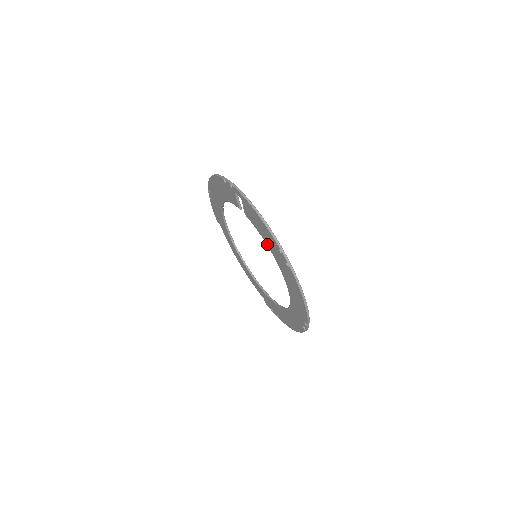
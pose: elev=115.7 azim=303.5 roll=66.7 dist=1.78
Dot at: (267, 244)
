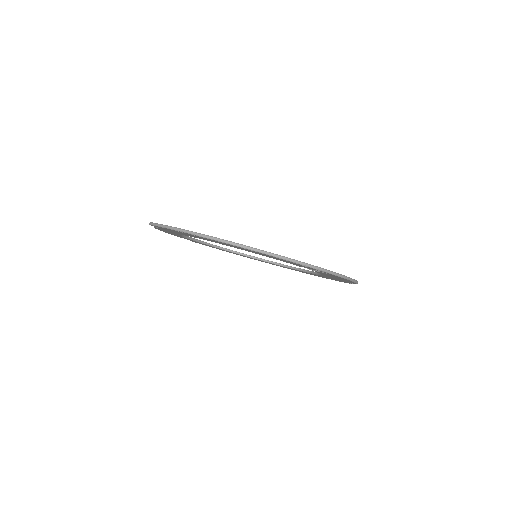
Dot at: occluded
